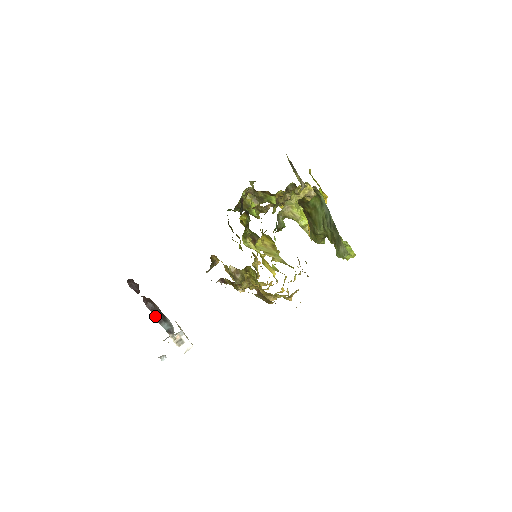
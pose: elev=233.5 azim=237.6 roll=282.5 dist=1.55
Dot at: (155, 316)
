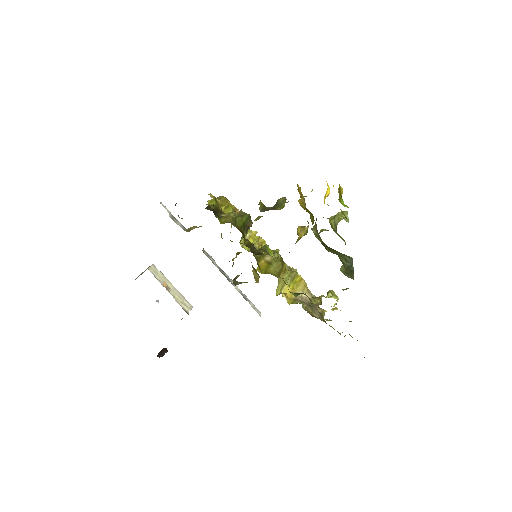
Dot at: occluded
